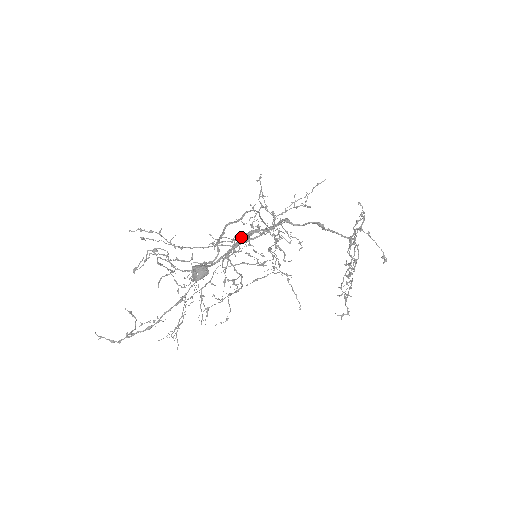
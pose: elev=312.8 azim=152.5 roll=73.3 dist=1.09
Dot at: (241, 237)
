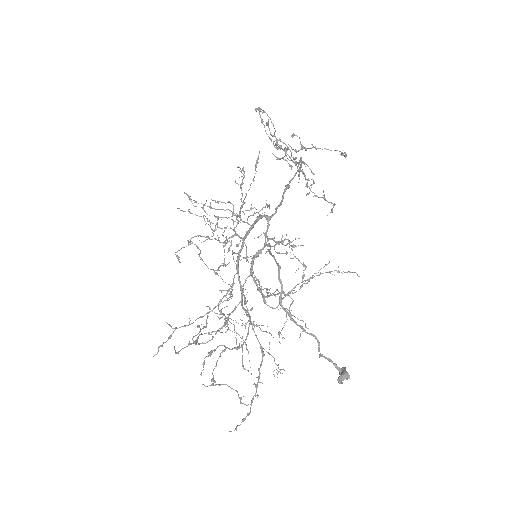
Dot at: (252, 270)
